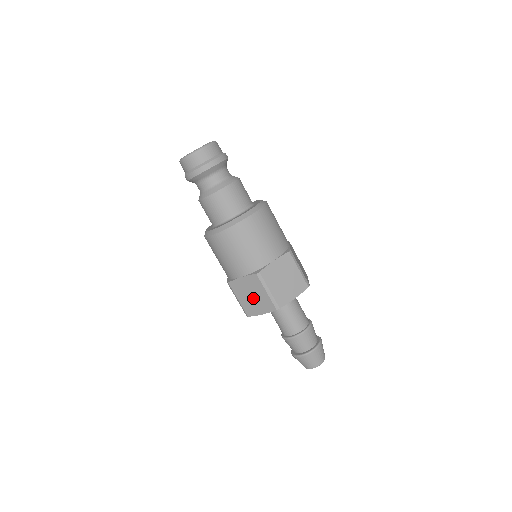
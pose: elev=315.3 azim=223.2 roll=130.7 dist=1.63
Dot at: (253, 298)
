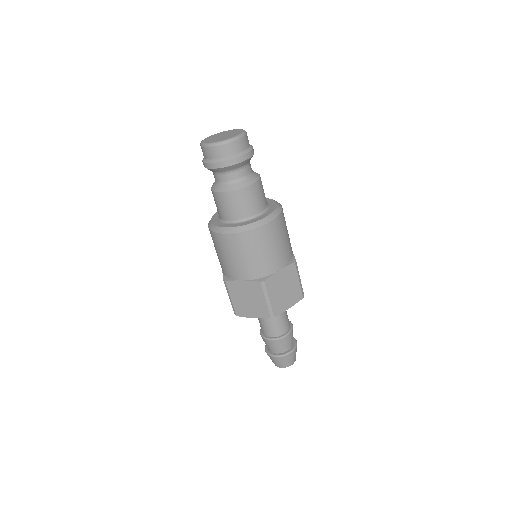
Dot at: (249, 302)
